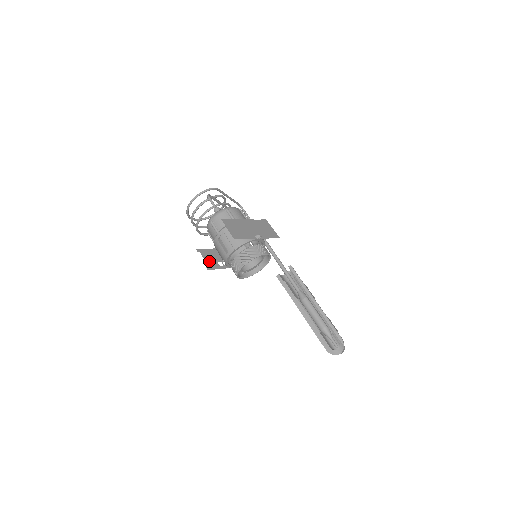
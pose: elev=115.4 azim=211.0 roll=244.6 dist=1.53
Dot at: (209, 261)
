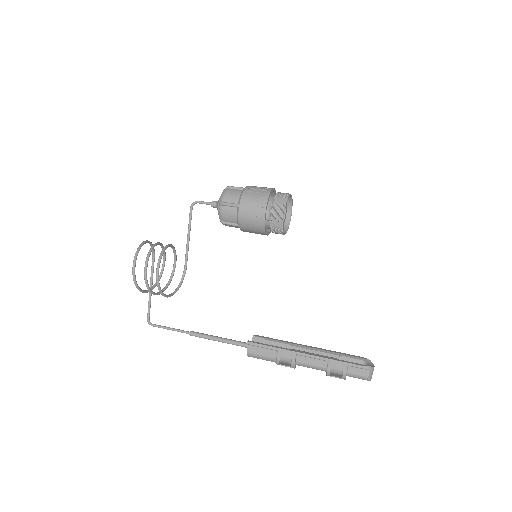
Dot at: occluded
